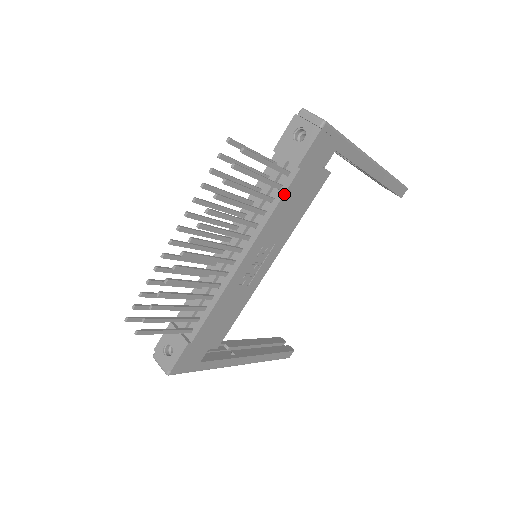
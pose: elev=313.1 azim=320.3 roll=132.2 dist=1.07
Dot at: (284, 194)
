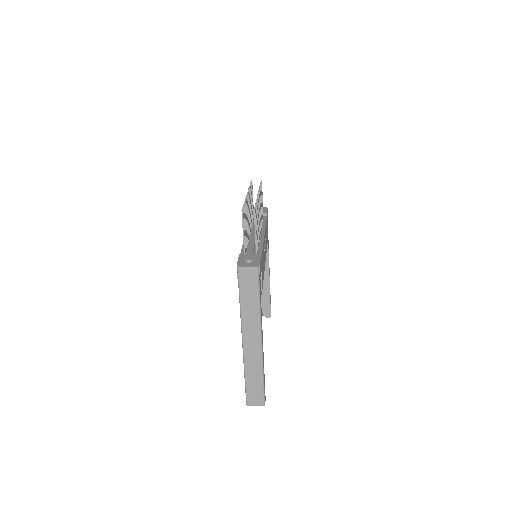
Dot at: (266, 220)
